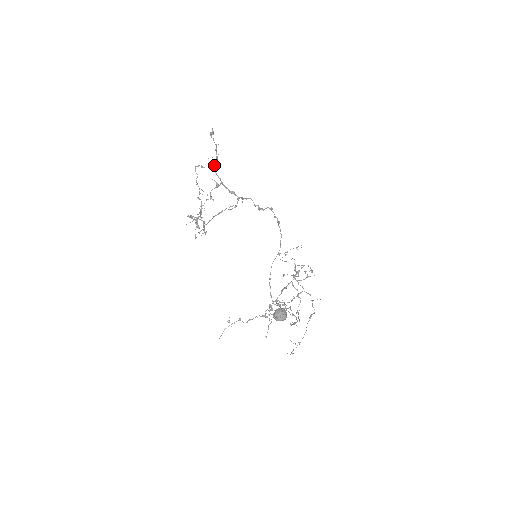
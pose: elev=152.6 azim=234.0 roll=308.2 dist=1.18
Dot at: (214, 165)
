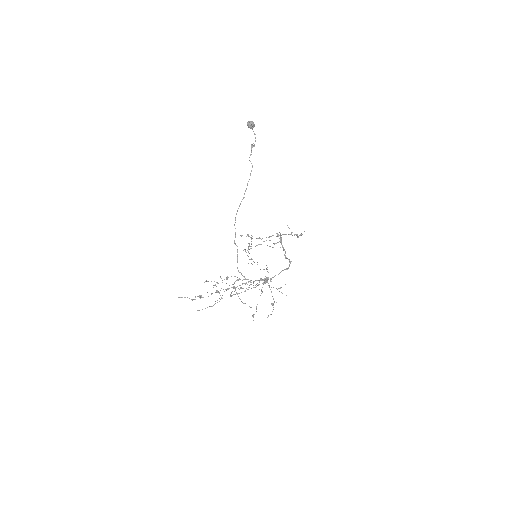
Dot at: occluded
